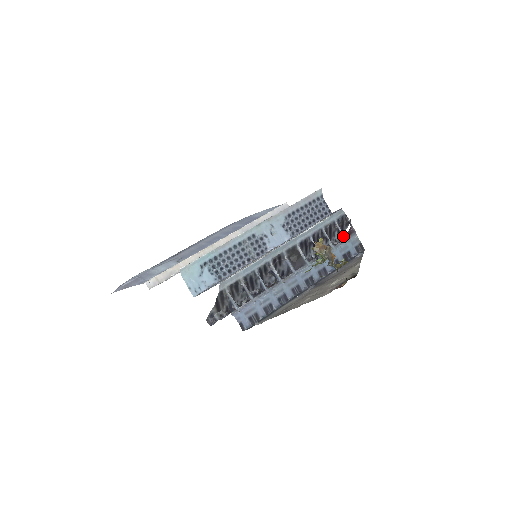
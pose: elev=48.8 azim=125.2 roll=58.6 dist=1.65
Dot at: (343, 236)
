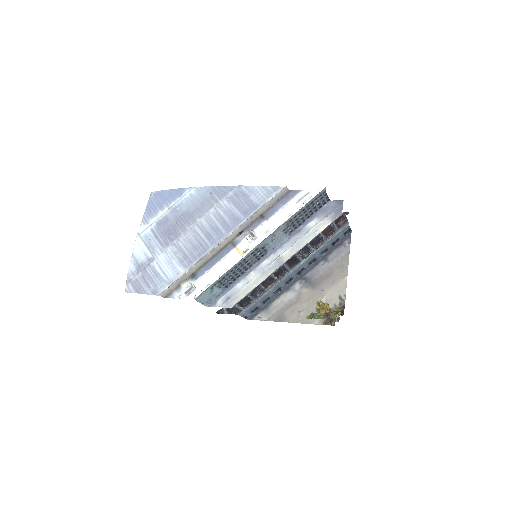
Dot at: (336, 229)
